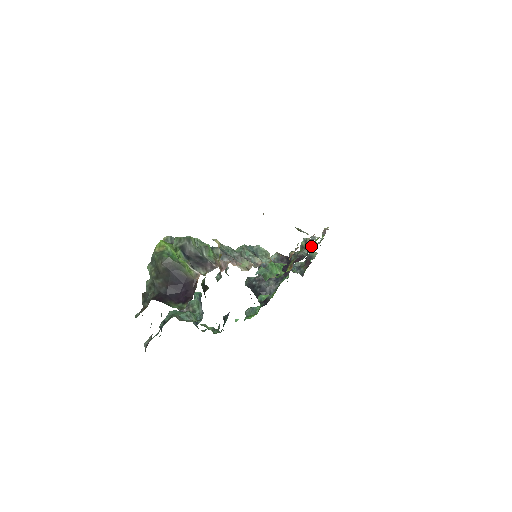
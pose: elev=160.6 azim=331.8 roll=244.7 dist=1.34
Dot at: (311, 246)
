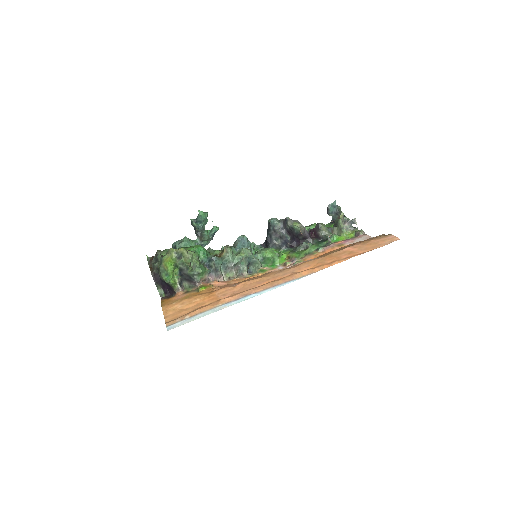
Dot at: (341, 230)
